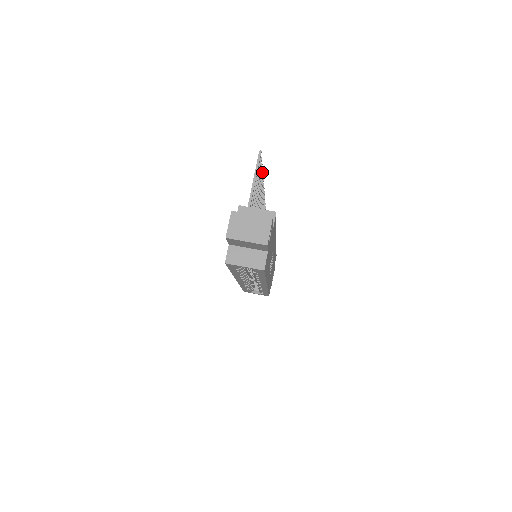
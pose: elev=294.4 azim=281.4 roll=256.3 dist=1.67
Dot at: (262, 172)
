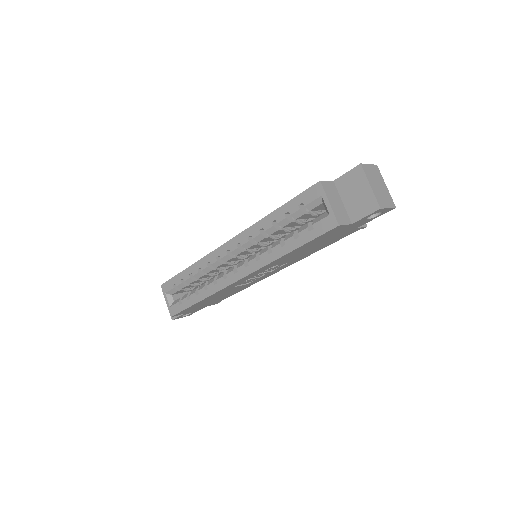
Dot at: occluded
